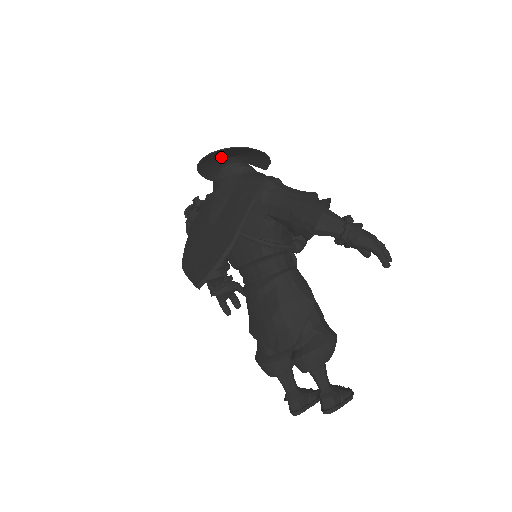
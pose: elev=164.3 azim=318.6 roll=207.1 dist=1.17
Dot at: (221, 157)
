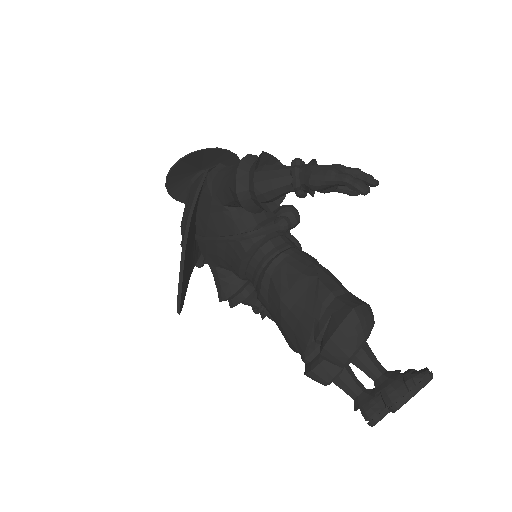
Dot at: (187, 176)
